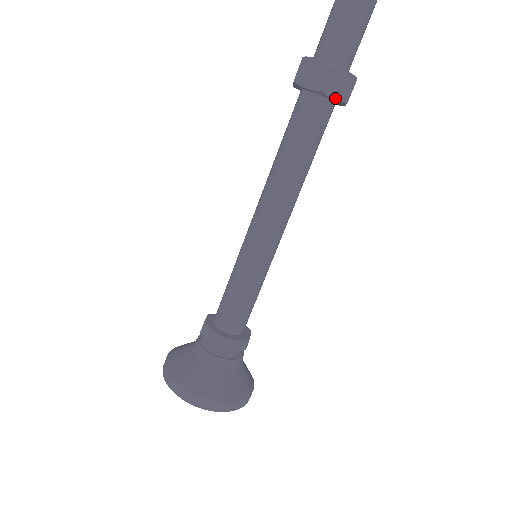
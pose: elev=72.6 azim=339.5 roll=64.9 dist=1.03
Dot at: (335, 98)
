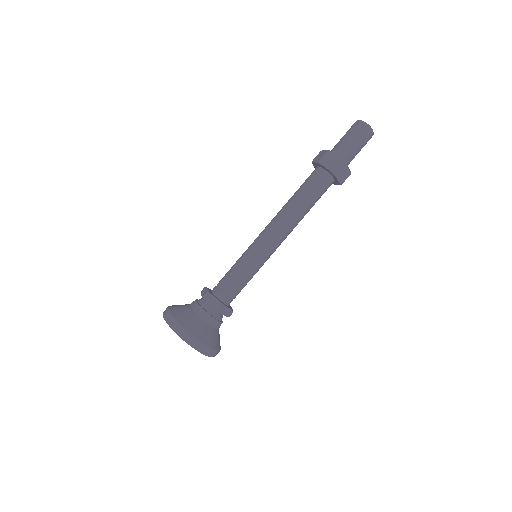
Dot at: (338, 179)
